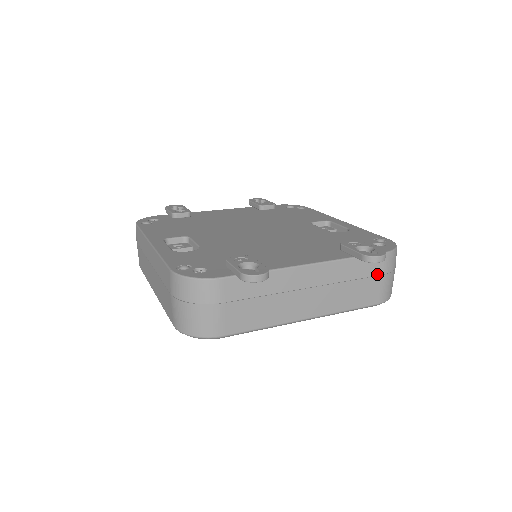
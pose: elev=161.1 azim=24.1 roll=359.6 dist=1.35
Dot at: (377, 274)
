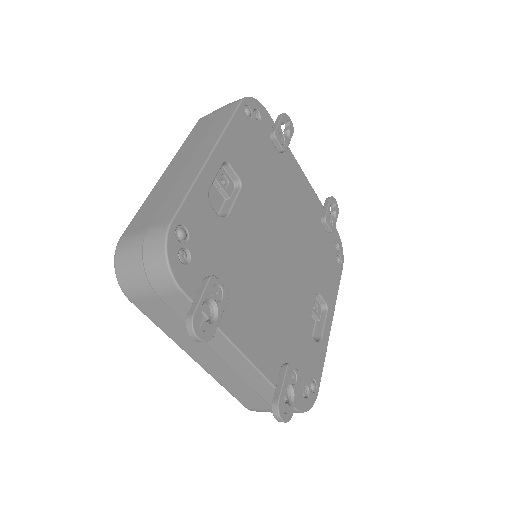
Dot at: (271, 405)
